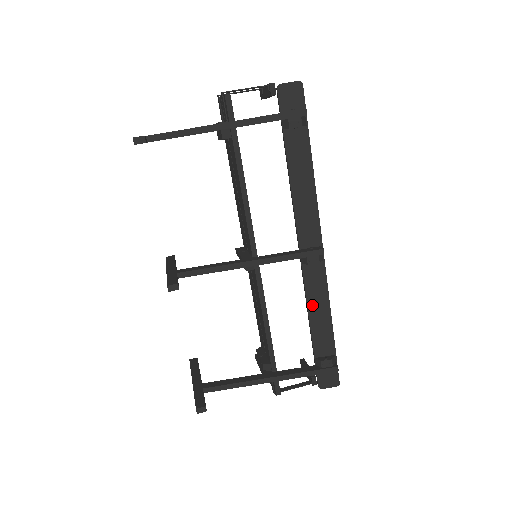
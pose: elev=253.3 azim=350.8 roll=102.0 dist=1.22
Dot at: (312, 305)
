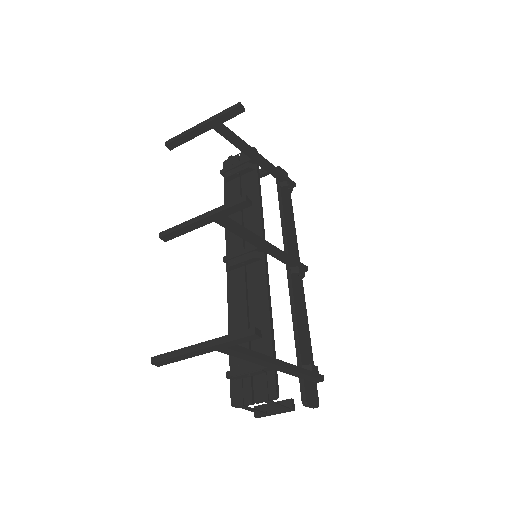
Dot at: (298, 312)
